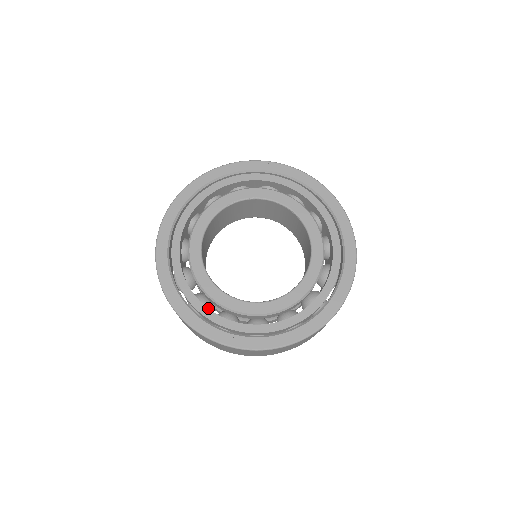
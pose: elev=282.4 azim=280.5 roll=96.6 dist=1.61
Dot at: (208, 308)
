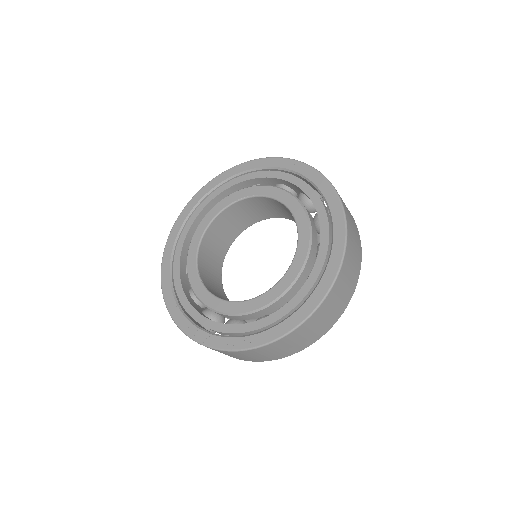
Dot at: (197, 302)
